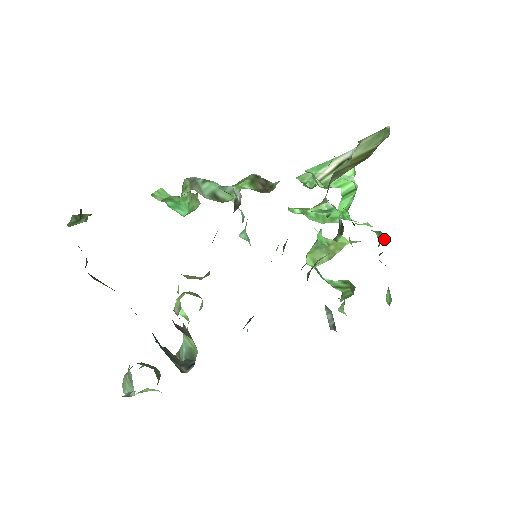
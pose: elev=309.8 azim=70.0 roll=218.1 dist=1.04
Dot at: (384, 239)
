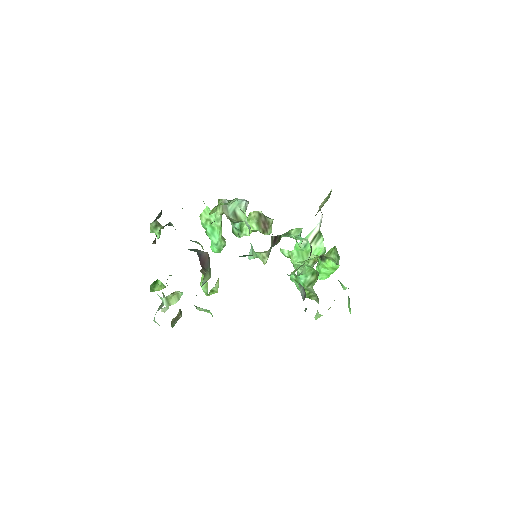
Dot at: (339, 257)
